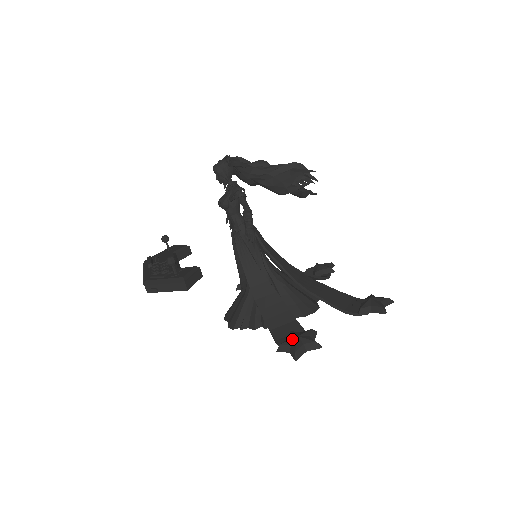
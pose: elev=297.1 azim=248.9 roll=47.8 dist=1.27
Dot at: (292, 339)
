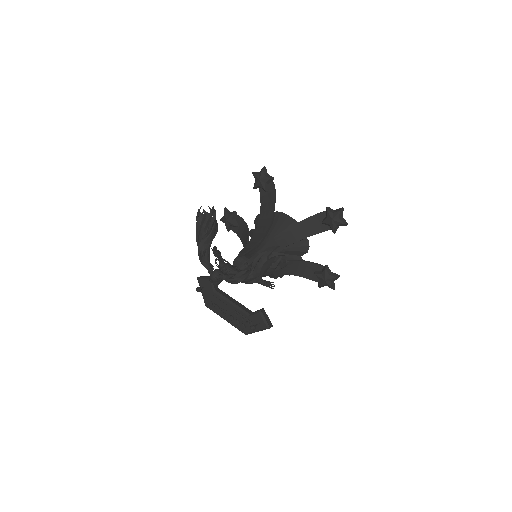
Dot at: (323, 283)
